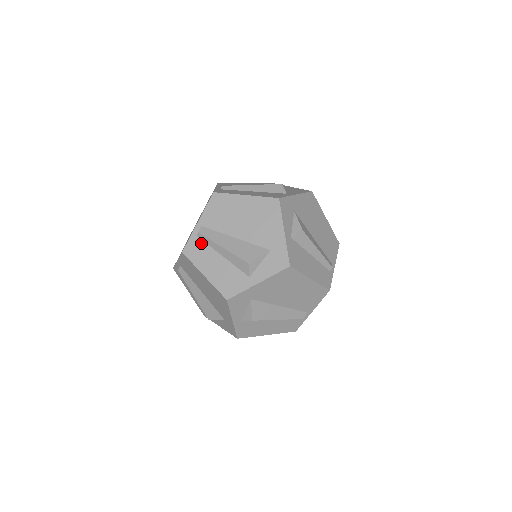
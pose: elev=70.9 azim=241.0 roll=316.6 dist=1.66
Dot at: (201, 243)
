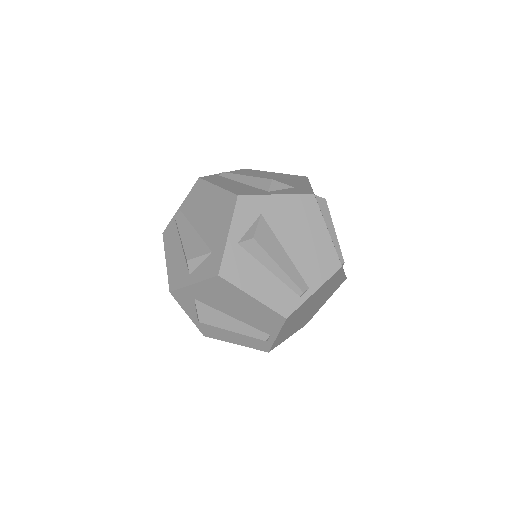
Dot at: (175, 228)
